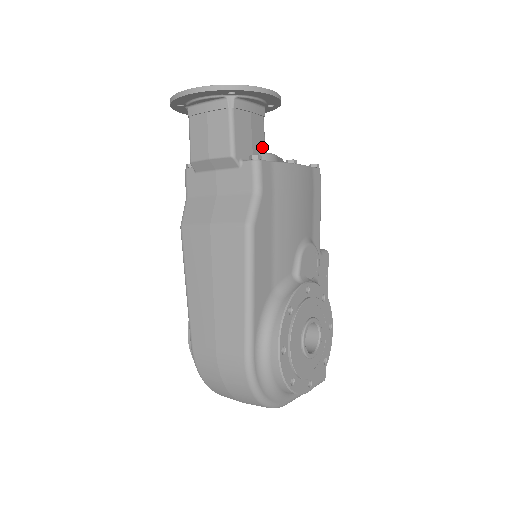
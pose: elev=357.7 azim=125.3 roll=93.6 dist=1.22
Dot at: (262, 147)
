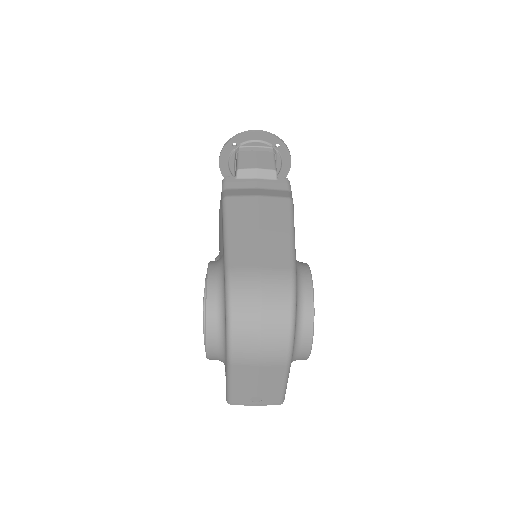
Dot at: occluded
